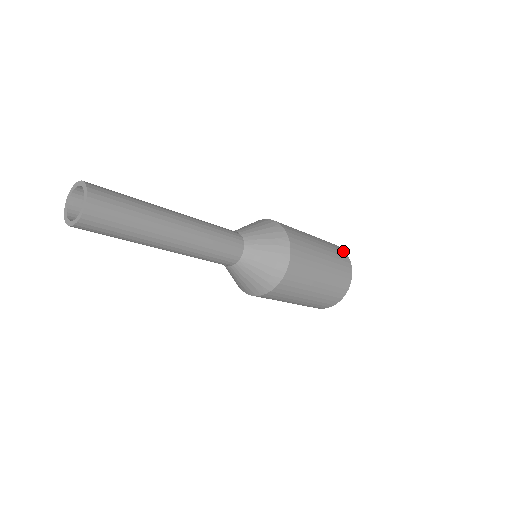
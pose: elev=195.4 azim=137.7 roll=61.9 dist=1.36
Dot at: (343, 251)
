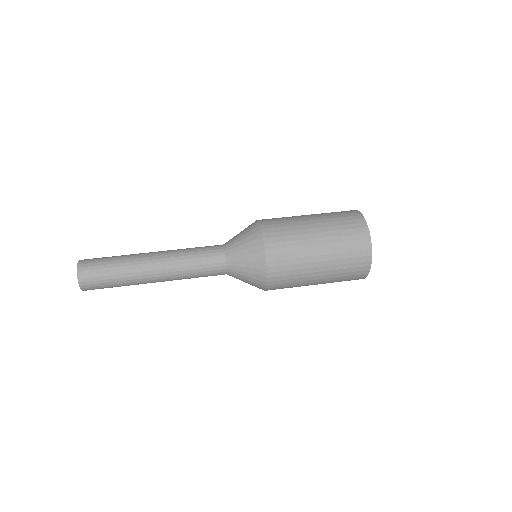
Dot at: (367, 246)
